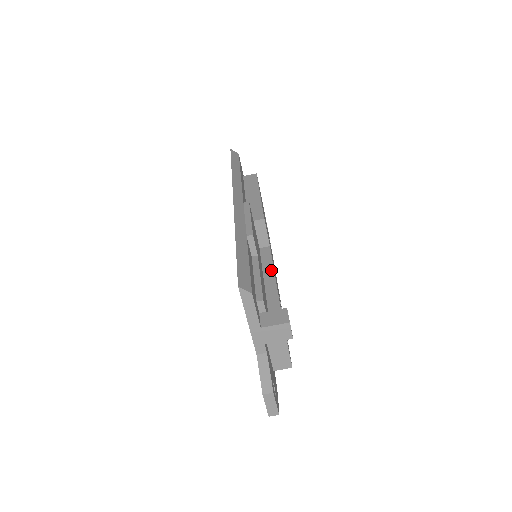
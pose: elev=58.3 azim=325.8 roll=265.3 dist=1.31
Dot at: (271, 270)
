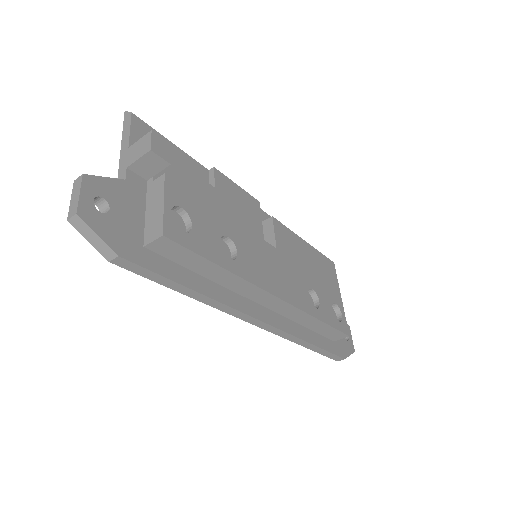
Dot at: (242, 228)
